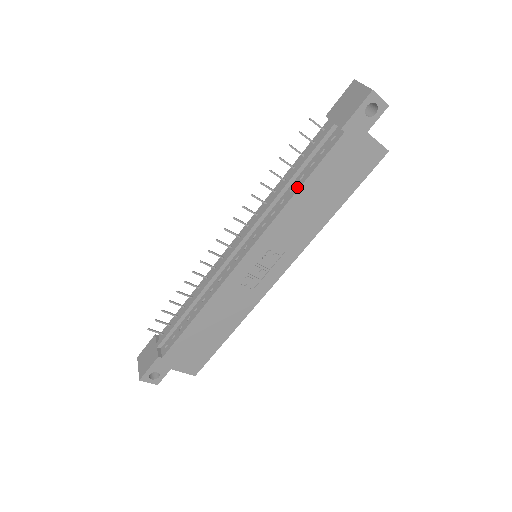
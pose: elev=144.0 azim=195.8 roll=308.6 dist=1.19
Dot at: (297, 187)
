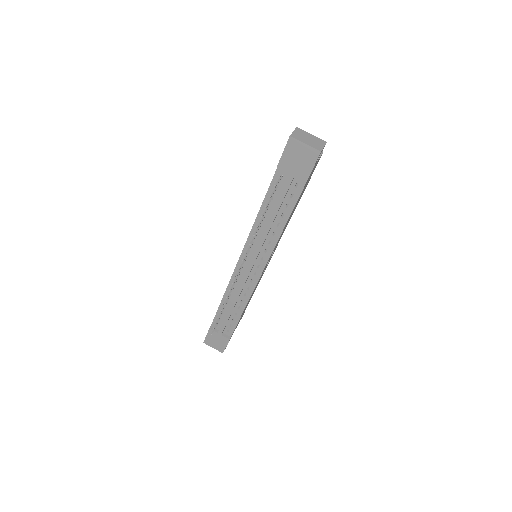
Dot at: (283, 224)
